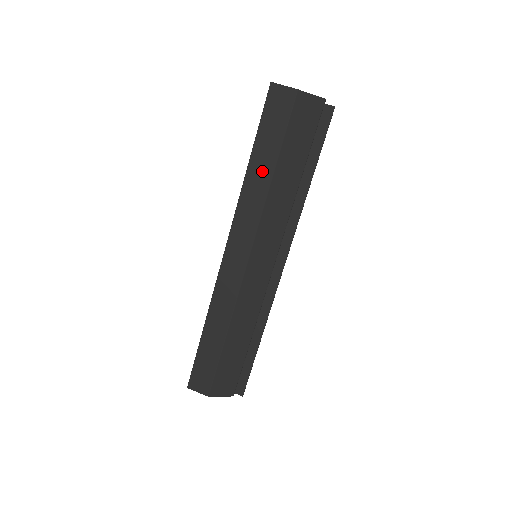
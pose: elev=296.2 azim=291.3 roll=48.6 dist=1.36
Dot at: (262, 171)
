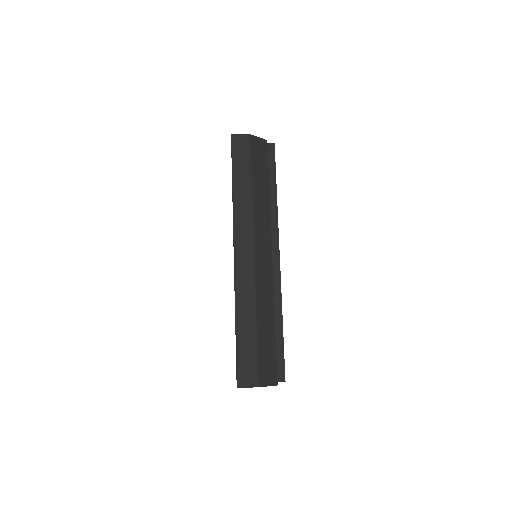
Dot at: (243, 188)
